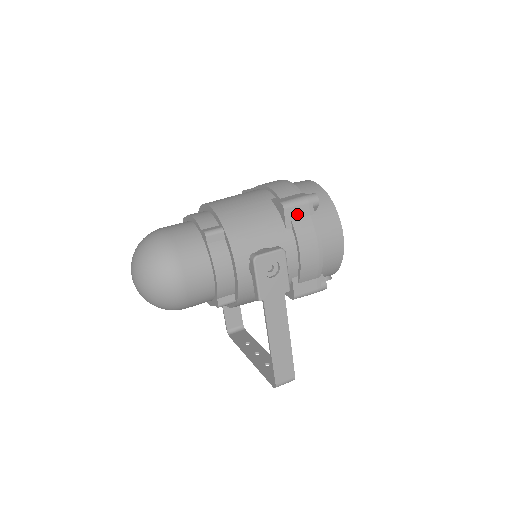
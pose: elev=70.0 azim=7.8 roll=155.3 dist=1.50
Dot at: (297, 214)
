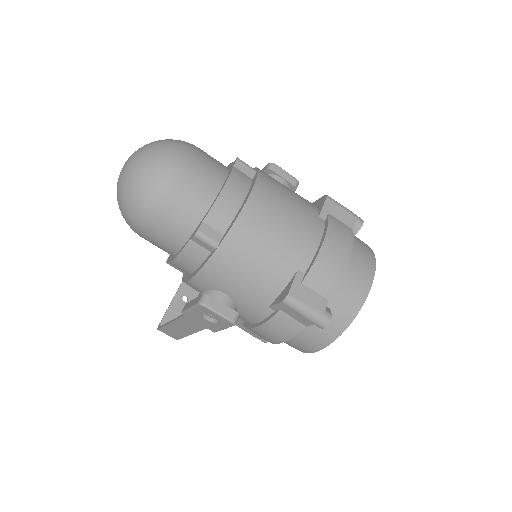
Dot at: (291, 313)
